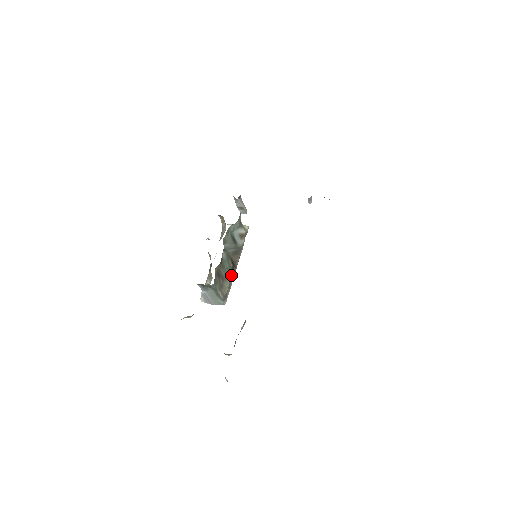
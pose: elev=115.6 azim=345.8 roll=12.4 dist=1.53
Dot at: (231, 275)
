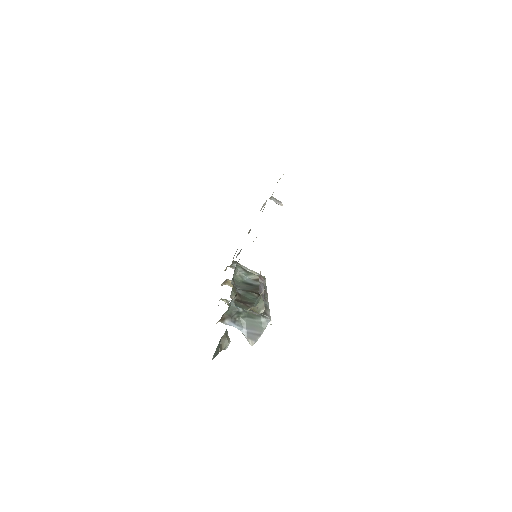
Dot at: occluded
